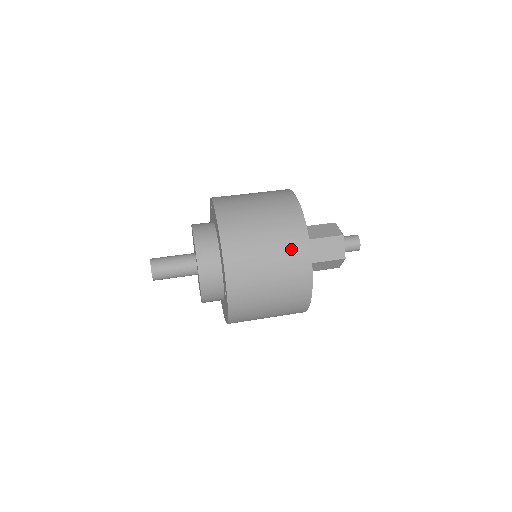
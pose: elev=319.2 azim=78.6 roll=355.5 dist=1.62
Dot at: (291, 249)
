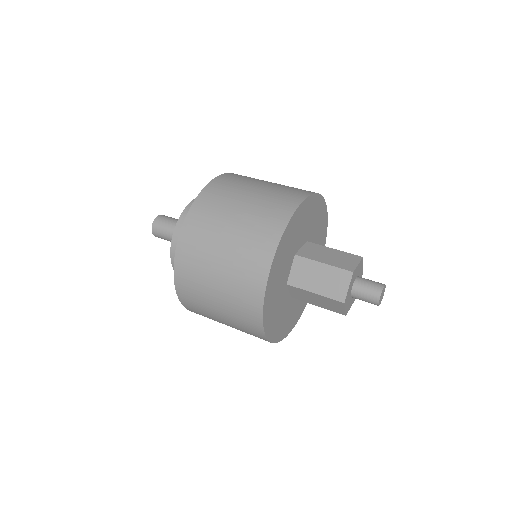
Dot at: (252, 249)
